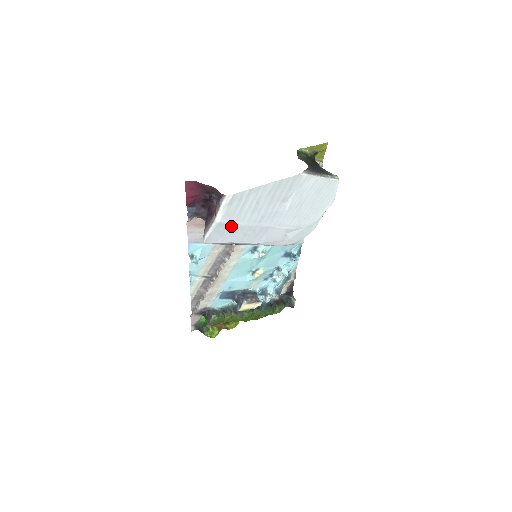
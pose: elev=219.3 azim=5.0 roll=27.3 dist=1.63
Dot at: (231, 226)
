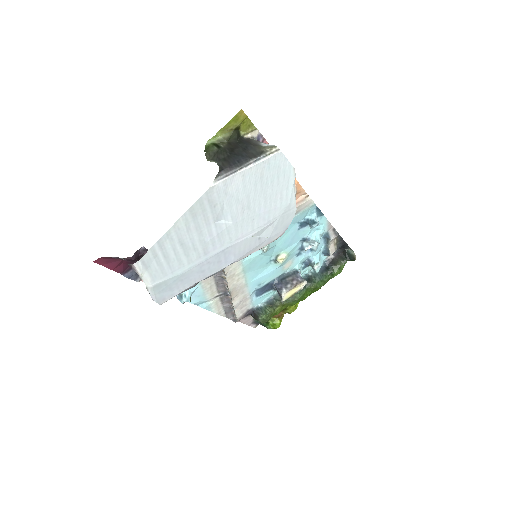
Dot at: (173, 279)
